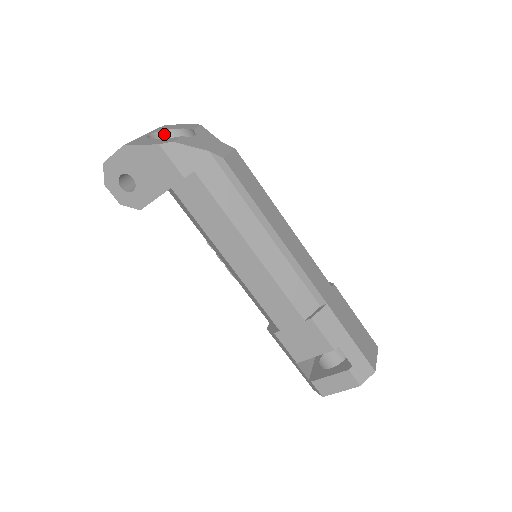
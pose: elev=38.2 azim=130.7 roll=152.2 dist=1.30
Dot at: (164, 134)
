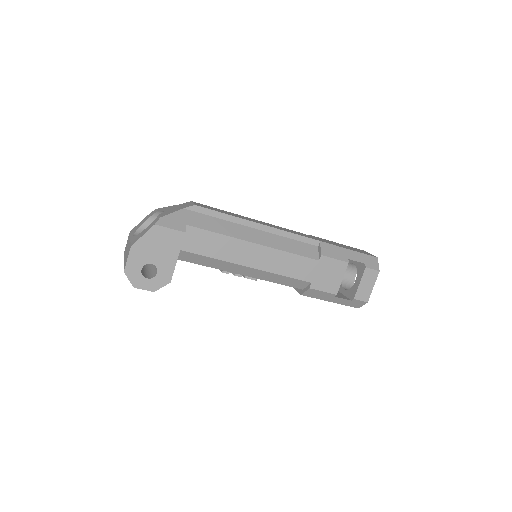
Dot at: (139, 231)
